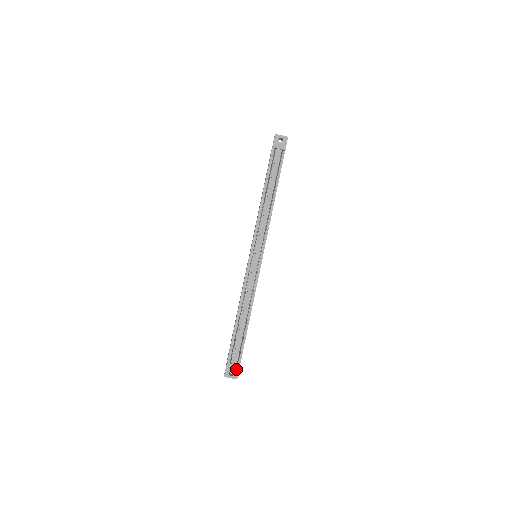
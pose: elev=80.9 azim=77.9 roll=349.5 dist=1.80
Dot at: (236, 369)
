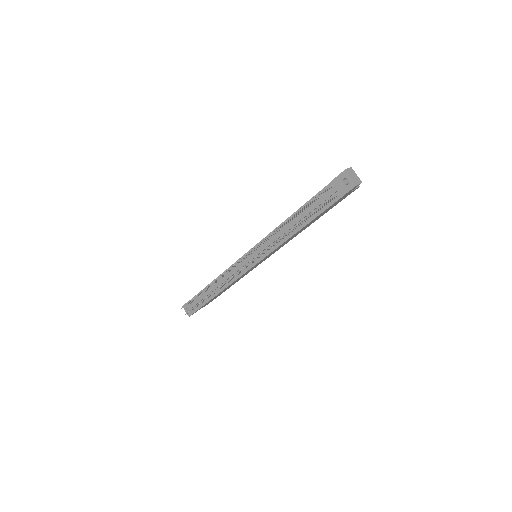
Dot at: (192, 311)
